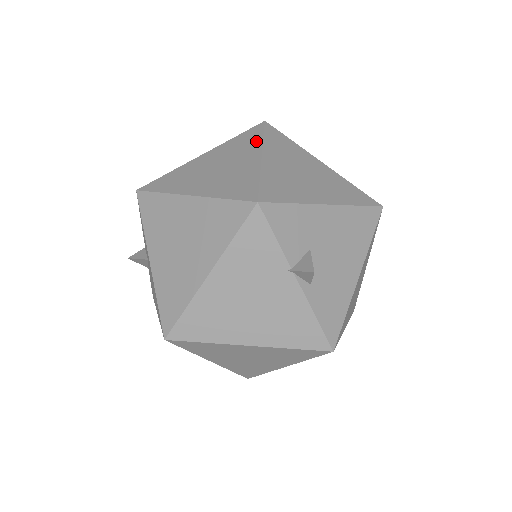
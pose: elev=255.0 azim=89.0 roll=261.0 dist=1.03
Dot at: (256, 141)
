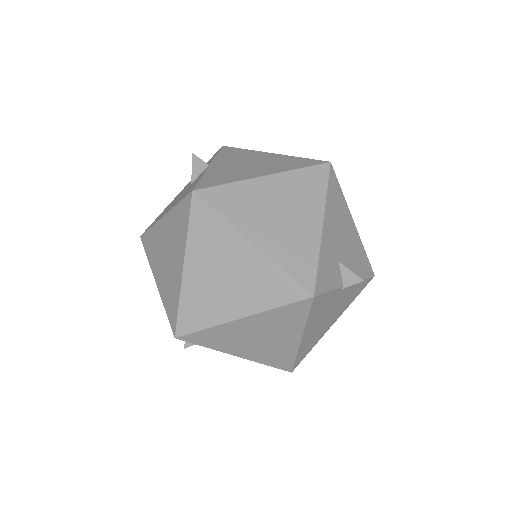
Dot at: (221, 226)
